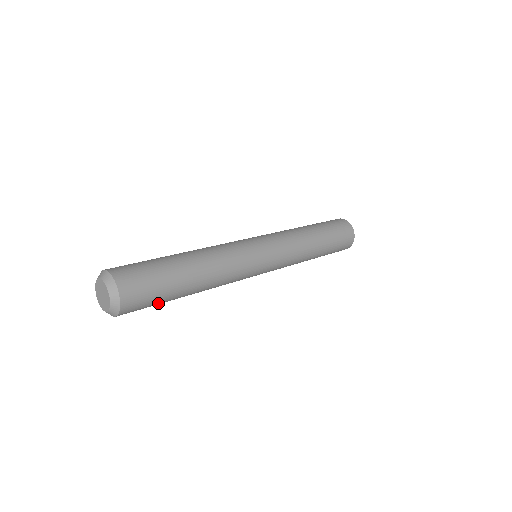
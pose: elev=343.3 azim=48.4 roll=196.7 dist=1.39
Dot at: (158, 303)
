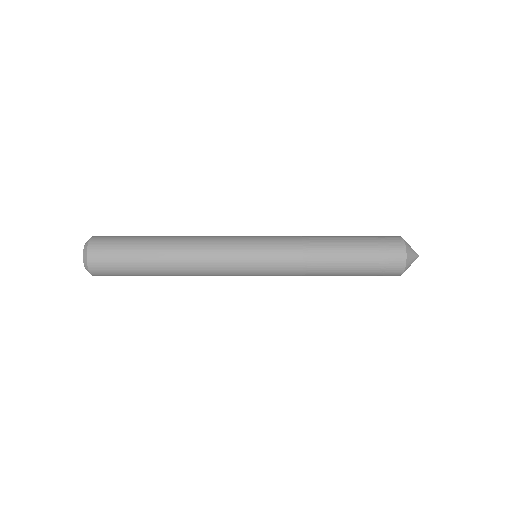
Dot at: (126, 259)
